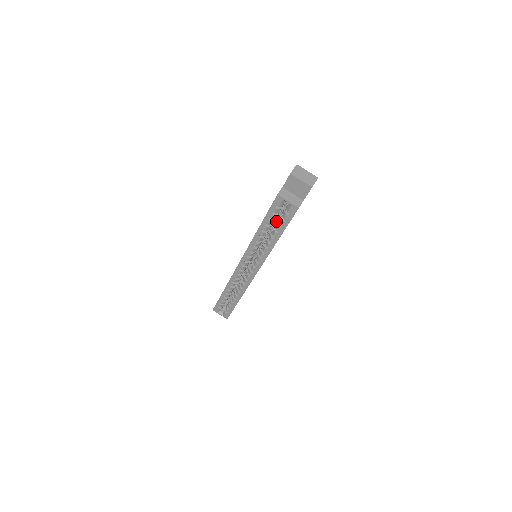
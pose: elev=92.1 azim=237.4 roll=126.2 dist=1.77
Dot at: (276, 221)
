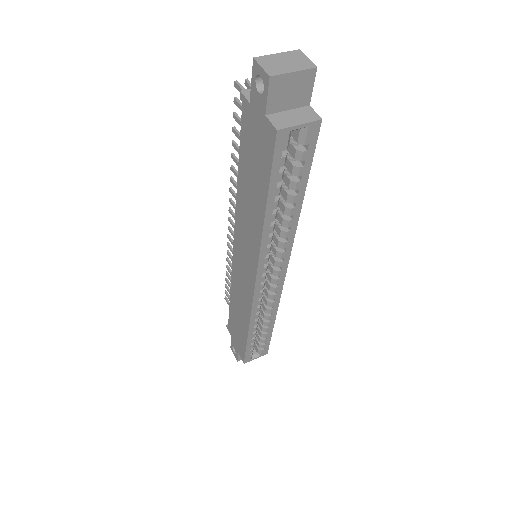
Dot at: occluded
